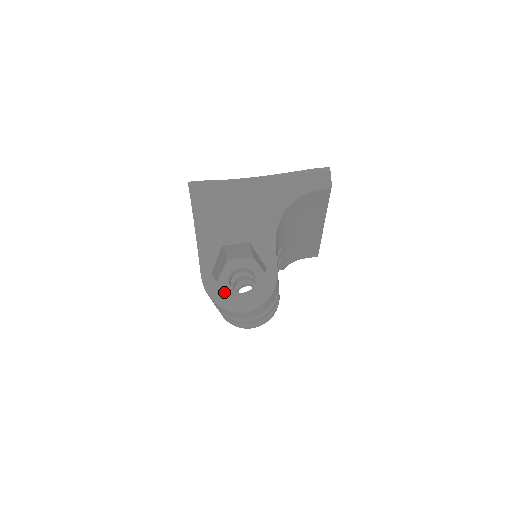
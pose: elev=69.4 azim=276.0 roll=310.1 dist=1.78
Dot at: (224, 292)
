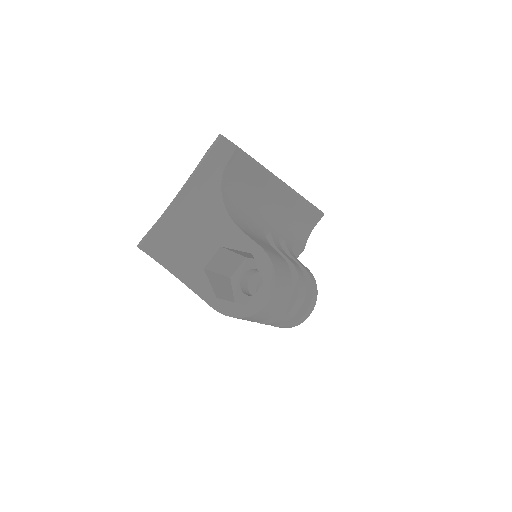
Dot at: occluded
